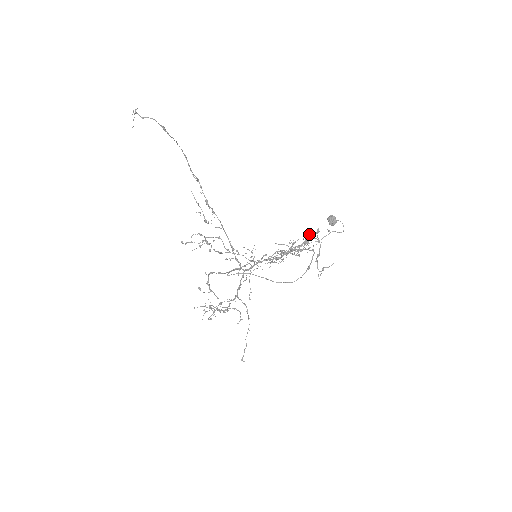
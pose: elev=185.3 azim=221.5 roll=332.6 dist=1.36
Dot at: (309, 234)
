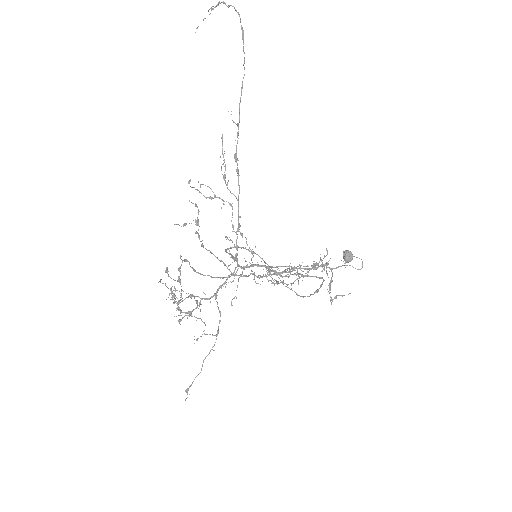
Dot at: (327, 253)
